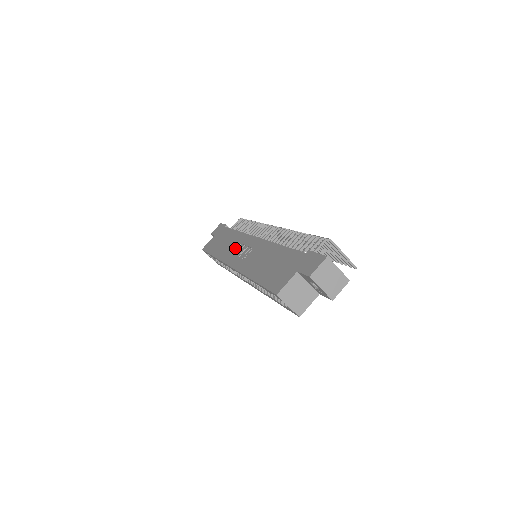
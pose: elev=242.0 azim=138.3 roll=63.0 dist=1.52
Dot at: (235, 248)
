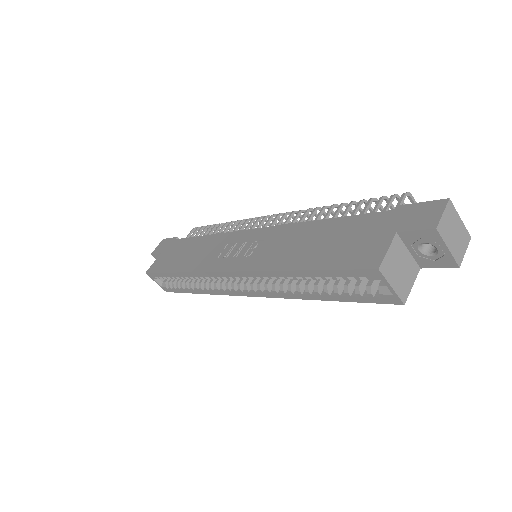
Dot at: (219, 251)
